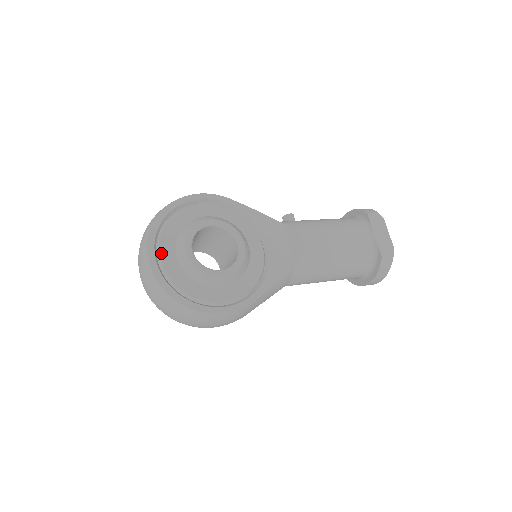
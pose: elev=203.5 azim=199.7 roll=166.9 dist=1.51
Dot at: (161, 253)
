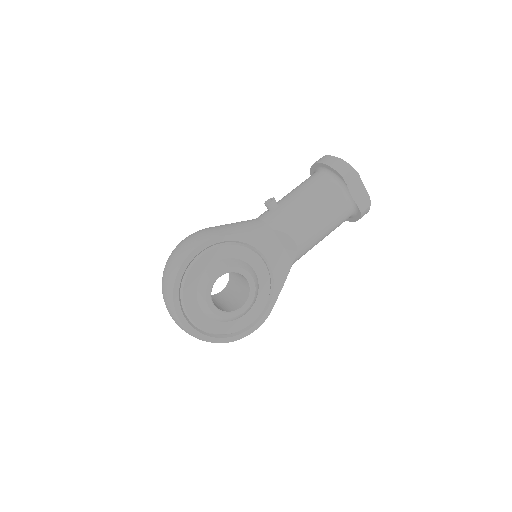
Dot at: (192, 318)
